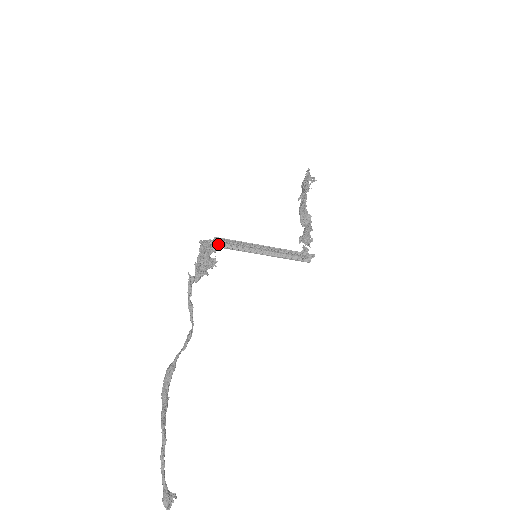
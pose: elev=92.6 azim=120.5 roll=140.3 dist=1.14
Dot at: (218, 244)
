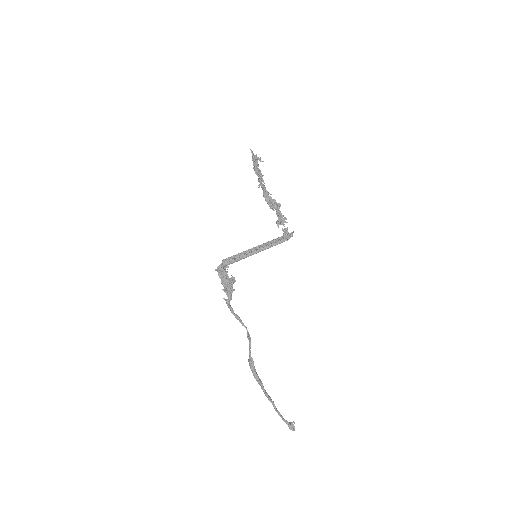
Dot at: (227, 262)
